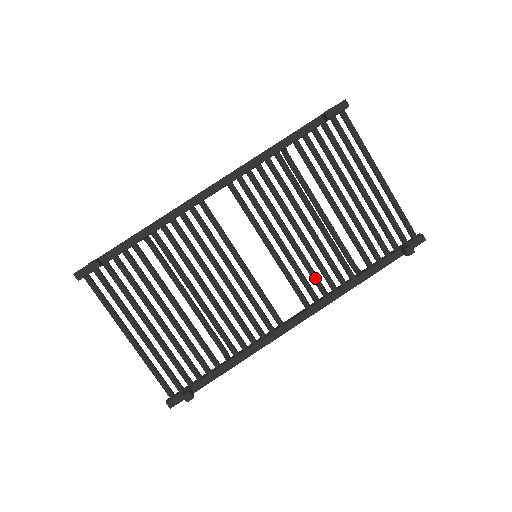
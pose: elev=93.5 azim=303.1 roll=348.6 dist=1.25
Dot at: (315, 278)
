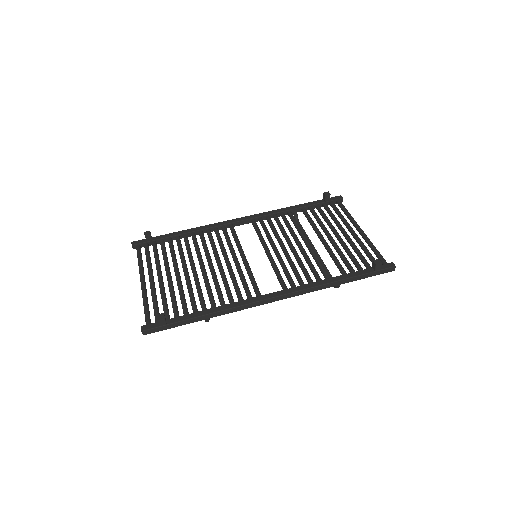
Dot at: (297, 273)
